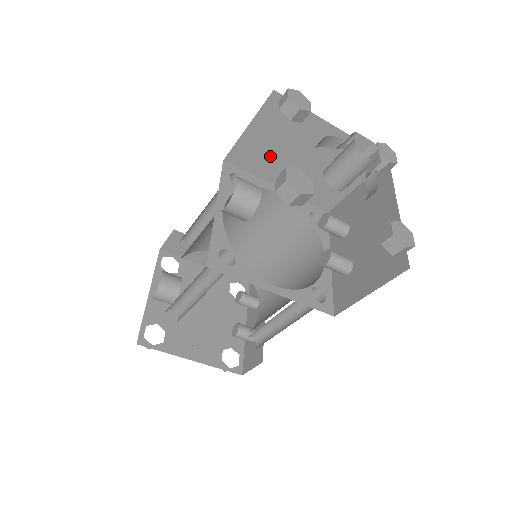
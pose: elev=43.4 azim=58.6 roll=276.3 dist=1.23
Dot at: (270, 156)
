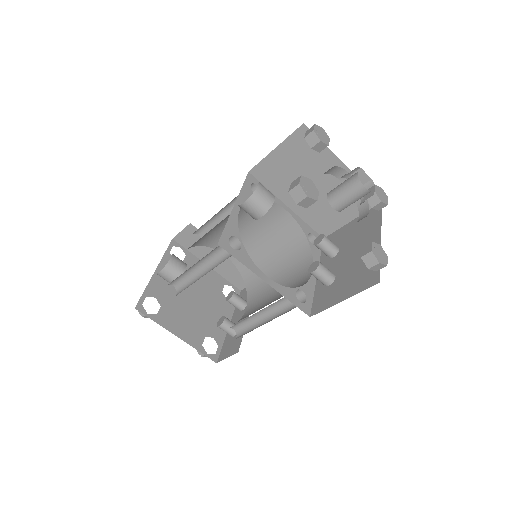
Dot at: (287, 177)
